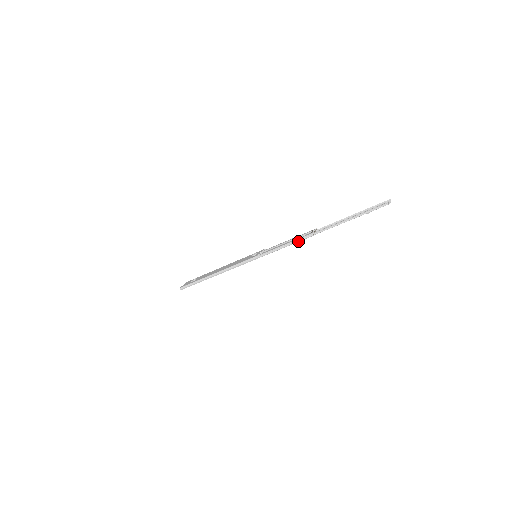
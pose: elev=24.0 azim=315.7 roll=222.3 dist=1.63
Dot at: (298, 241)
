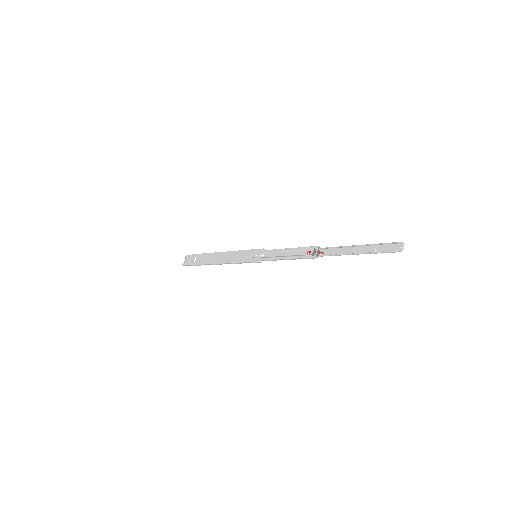
Dot at: occluded
